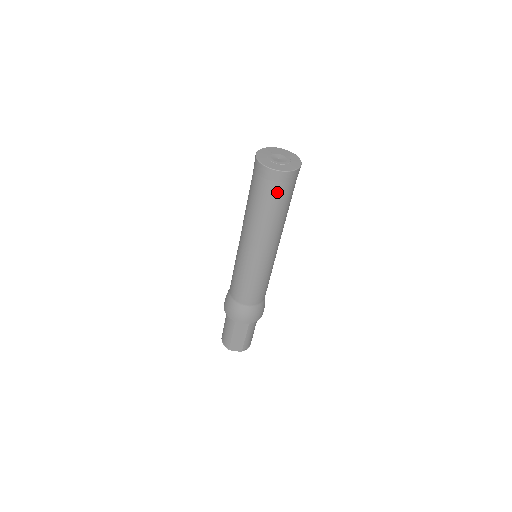
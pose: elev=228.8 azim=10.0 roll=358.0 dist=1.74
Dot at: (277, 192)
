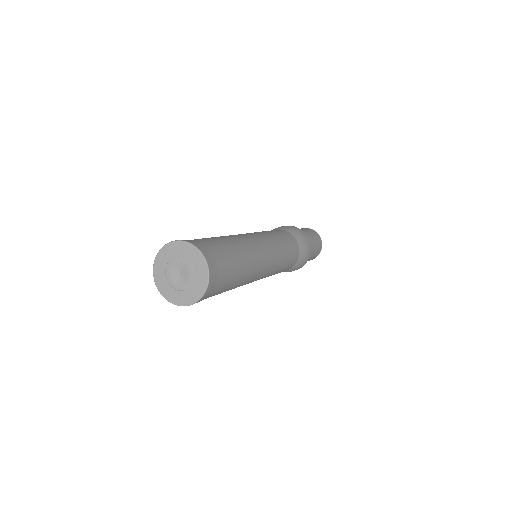
Dot at: occluded
